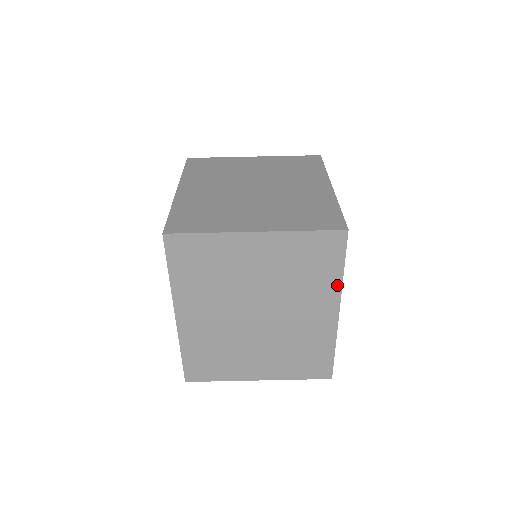
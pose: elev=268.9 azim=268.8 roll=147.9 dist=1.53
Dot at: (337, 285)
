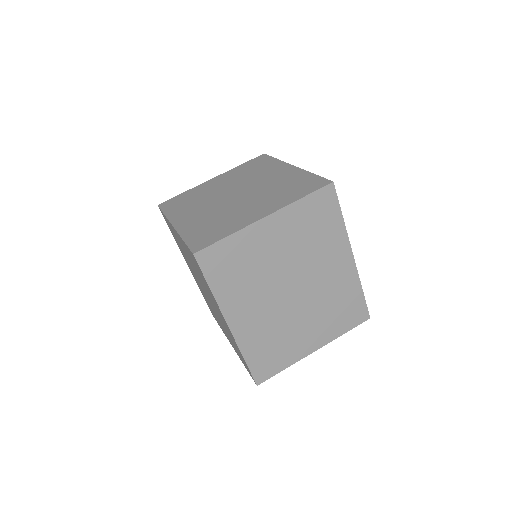
Dot at: (343, 232)
